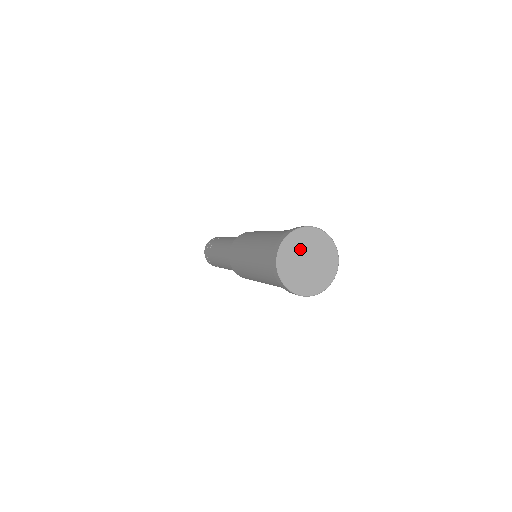
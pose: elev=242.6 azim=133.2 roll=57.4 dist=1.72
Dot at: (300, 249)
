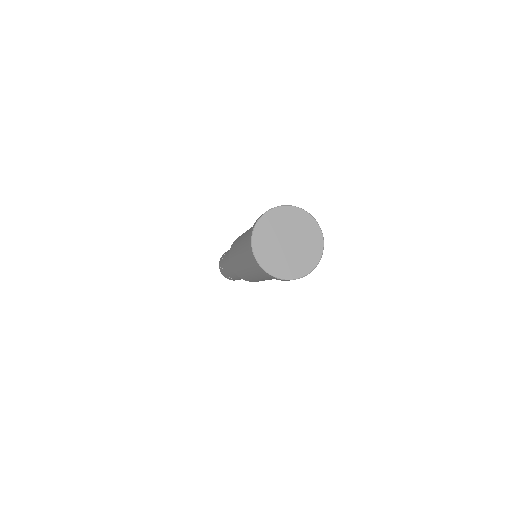
Dot at: (280, 227)
